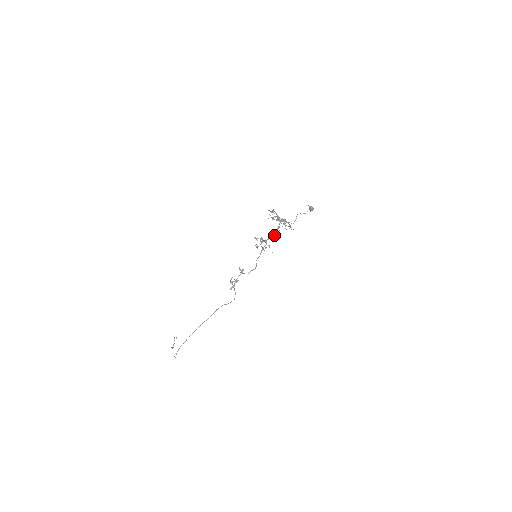
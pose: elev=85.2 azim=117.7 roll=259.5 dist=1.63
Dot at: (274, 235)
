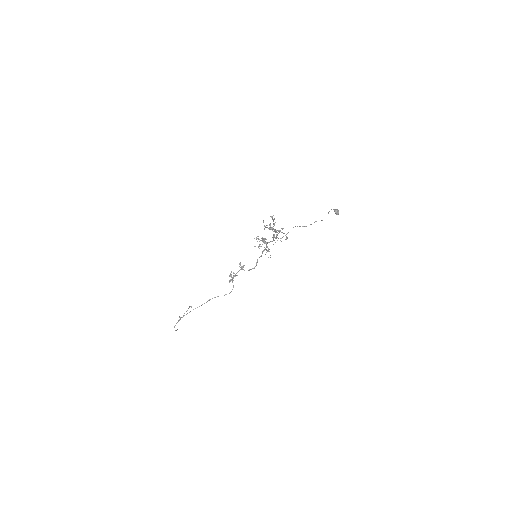
Dot at: (272, 241)
